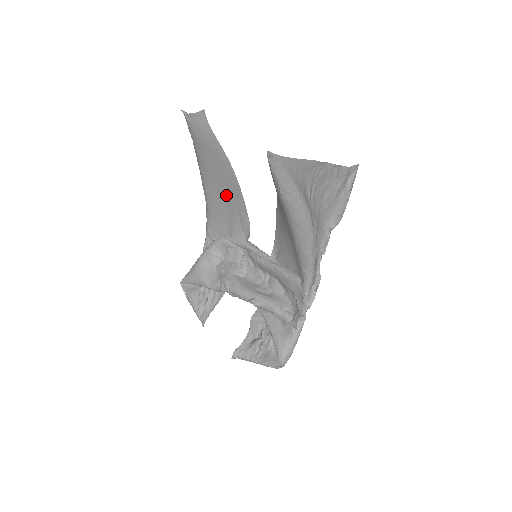
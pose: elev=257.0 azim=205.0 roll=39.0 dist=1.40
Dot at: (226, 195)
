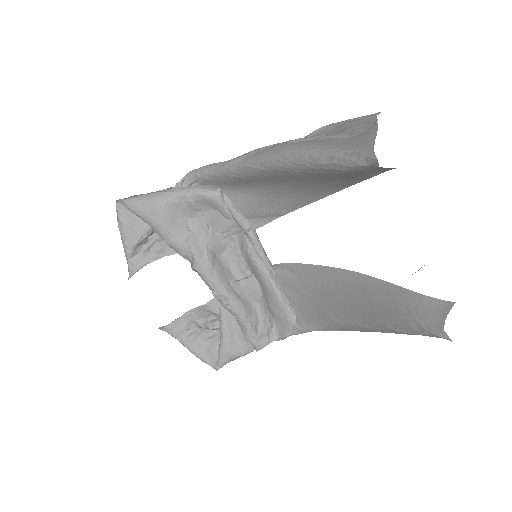
Dot at: (279, 187)
